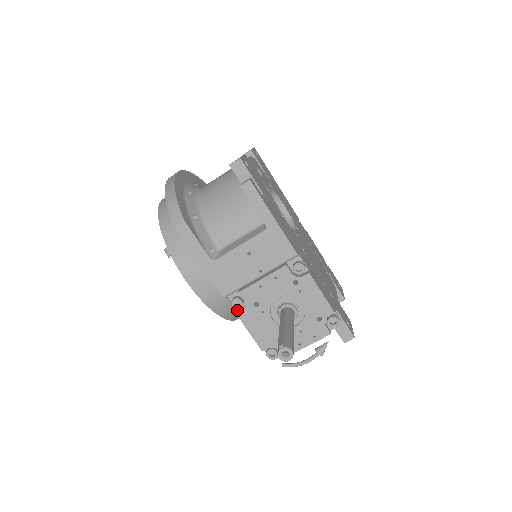
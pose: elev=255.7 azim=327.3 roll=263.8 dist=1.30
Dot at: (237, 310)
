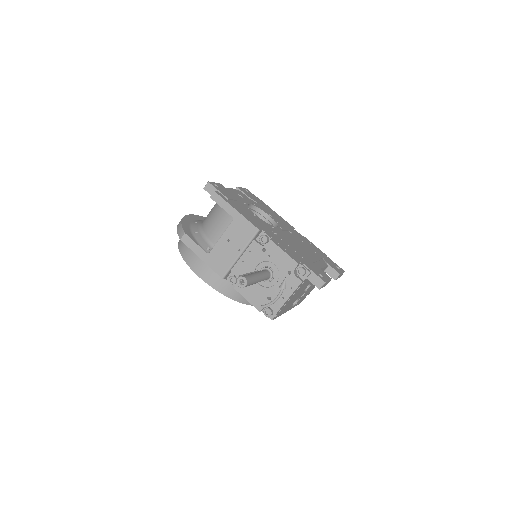
Dot at: occluded
